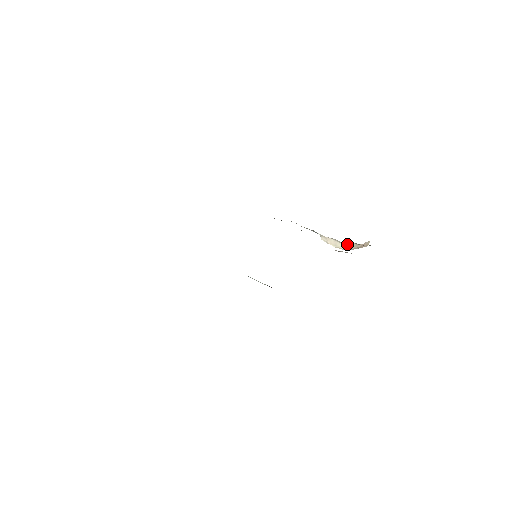
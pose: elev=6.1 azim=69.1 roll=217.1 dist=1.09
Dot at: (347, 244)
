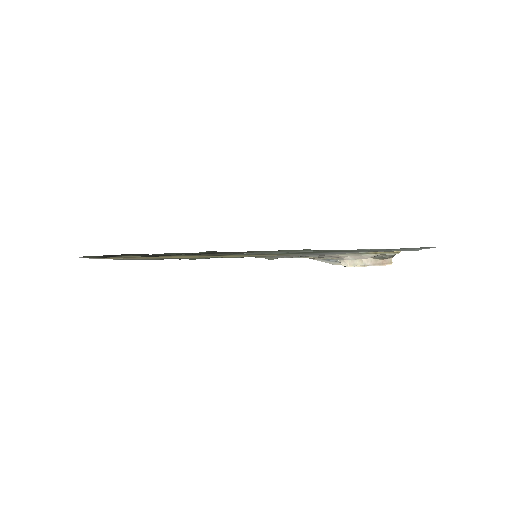
Dot at: (362, 259)
